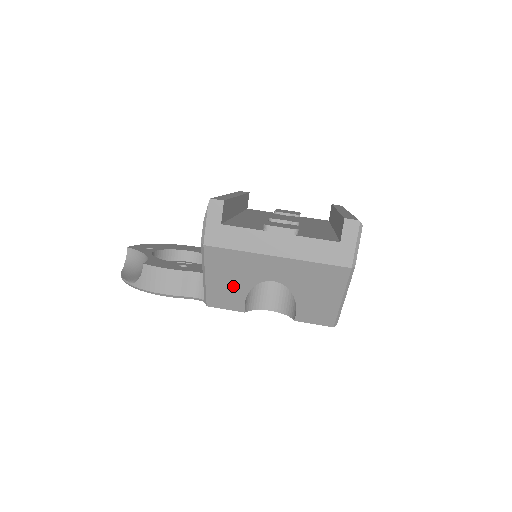
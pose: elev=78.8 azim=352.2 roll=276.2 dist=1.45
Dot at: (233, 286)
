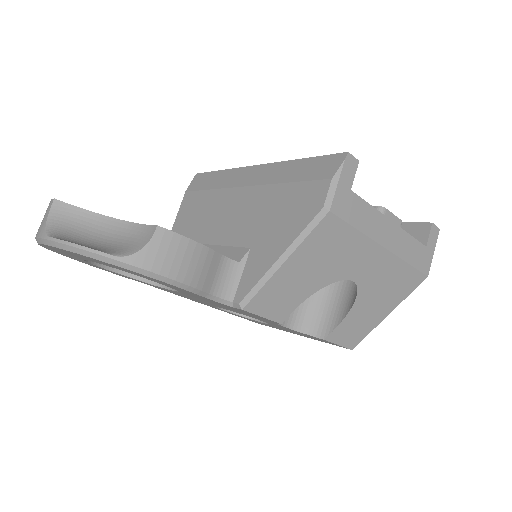
Dot at: (305, 281)
